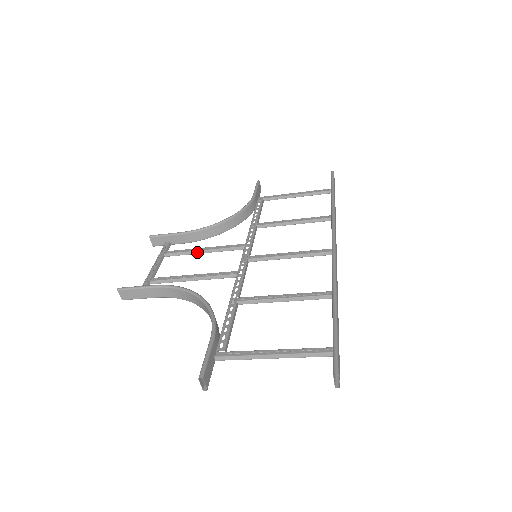
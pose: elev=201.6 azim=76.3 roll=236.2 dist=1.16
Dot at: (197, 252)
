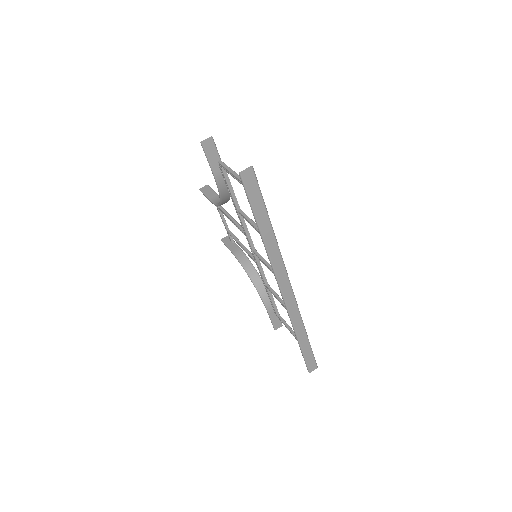
Dot at: occluded
